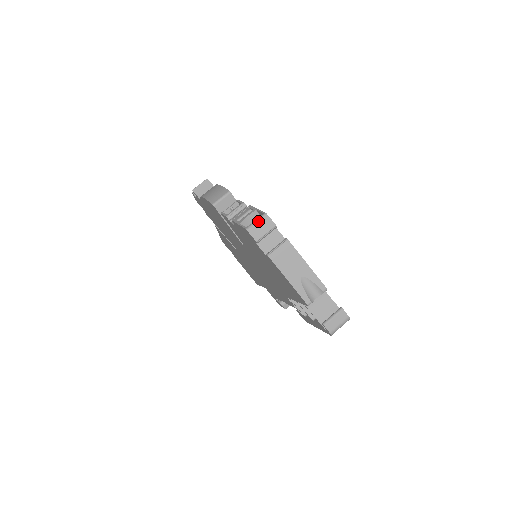
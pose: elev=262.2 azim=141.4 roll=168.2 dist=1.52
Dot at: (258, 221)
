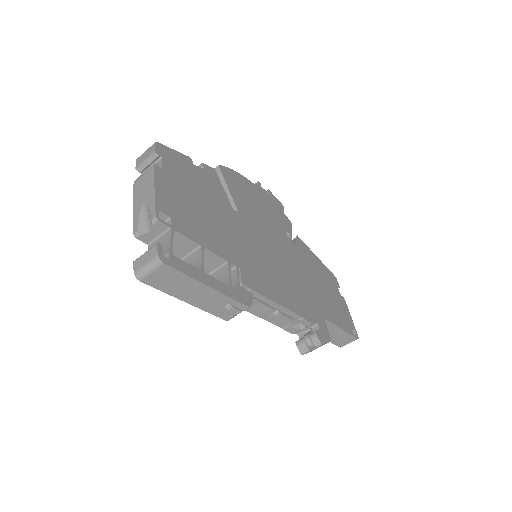
Dot at: (147, 150)
